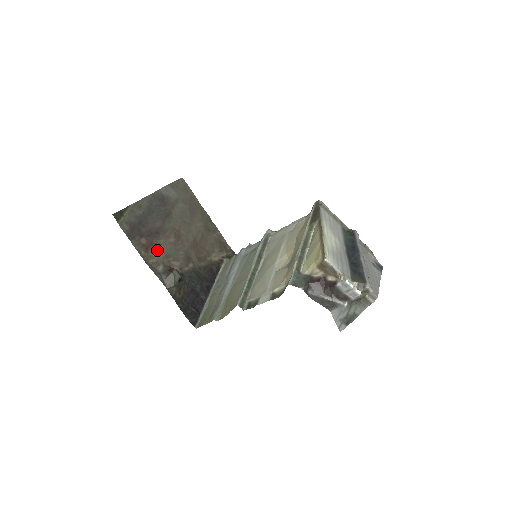
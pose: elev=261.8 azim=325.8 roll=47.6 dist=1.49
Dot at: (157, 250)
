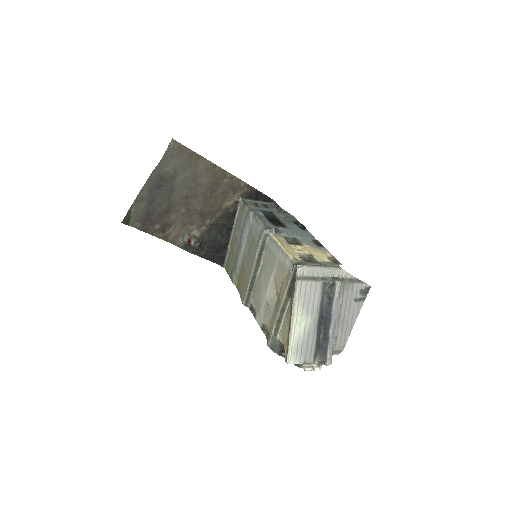
Dot at: (172, 226)
